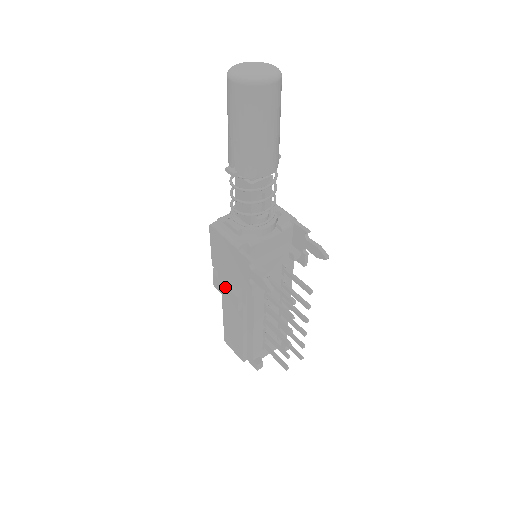
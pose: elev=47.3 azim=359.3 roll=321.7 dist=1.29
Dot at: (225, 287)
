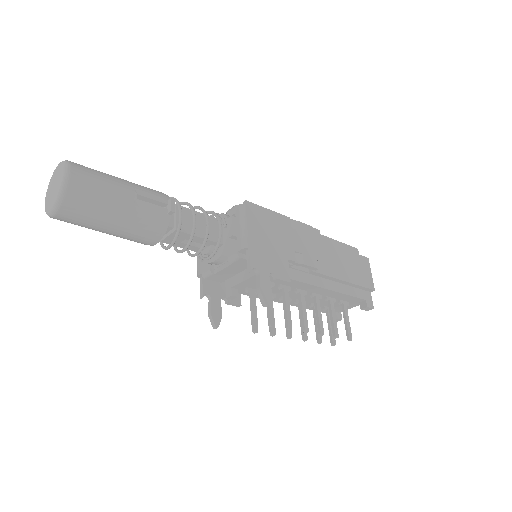
Dot at: occluded
